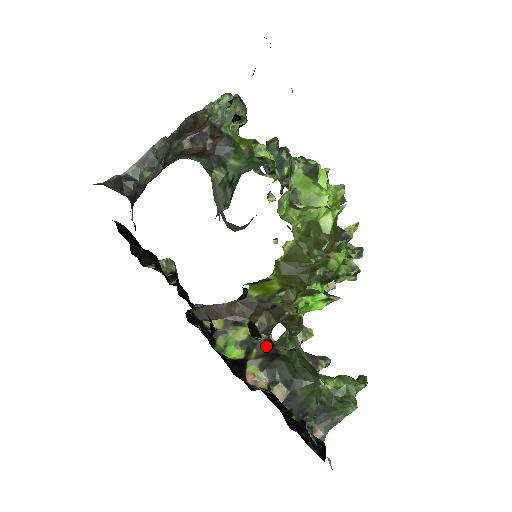
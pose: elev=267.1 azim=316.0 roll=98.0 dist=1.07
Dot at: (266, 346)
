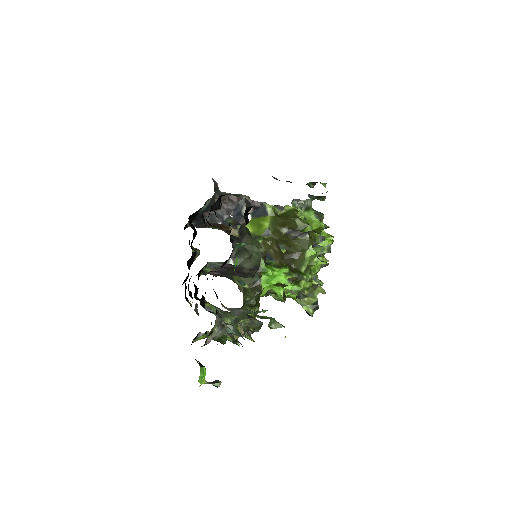
Dot at: occluded
